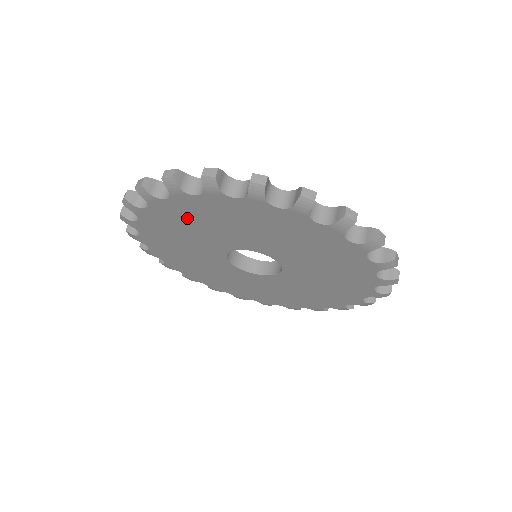
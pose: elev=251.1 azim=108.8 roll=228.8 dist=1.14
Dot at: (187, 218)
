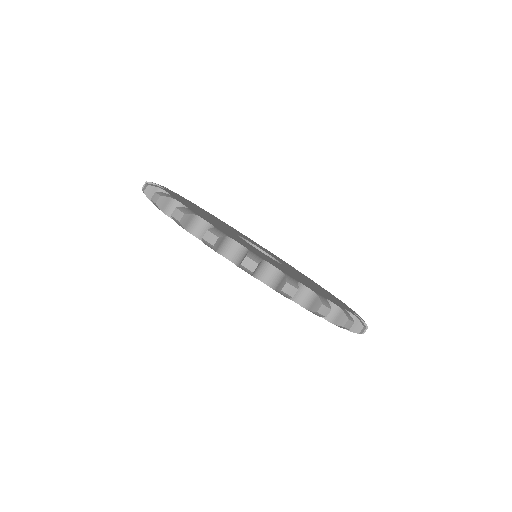
Dot at: occluded
